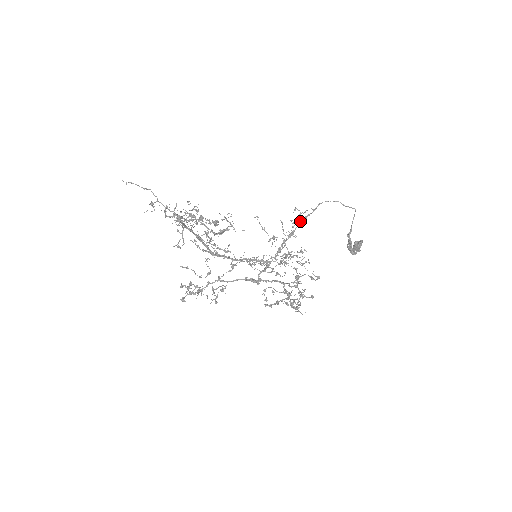
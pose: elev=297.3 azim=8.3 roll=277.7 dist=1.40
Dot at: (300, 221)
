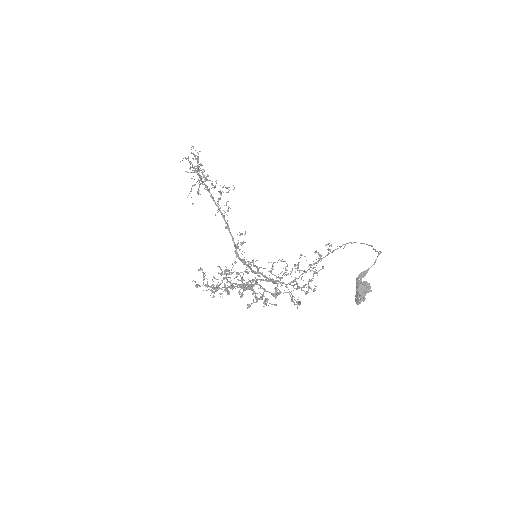
Dot at: (325, 256)
